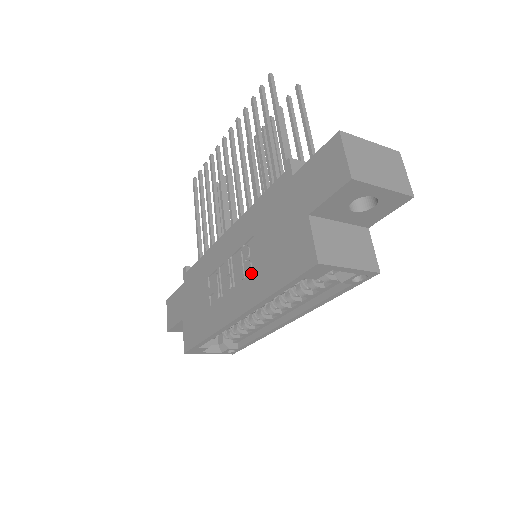
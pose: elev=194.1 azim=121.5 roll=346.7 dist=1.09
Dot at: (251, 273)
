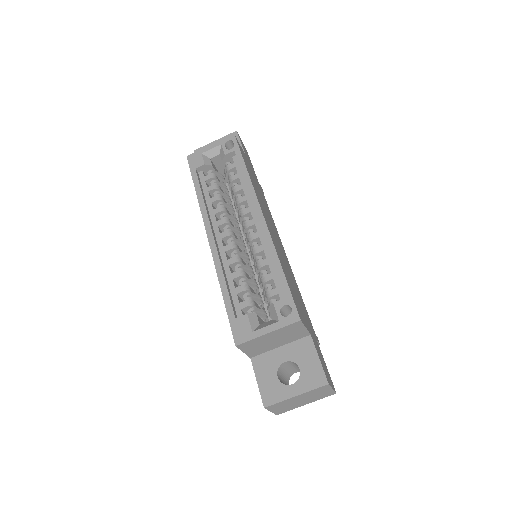
Dot at: occluded
